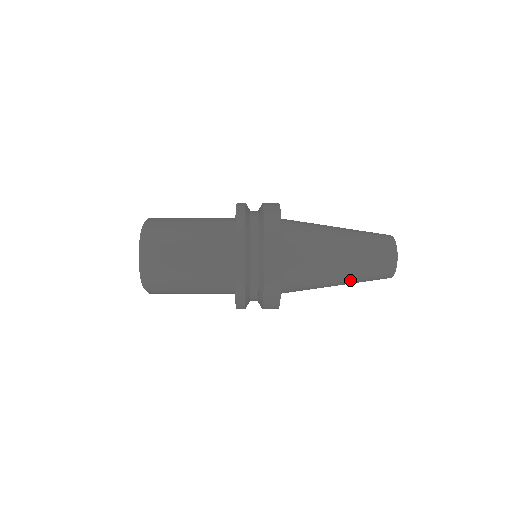
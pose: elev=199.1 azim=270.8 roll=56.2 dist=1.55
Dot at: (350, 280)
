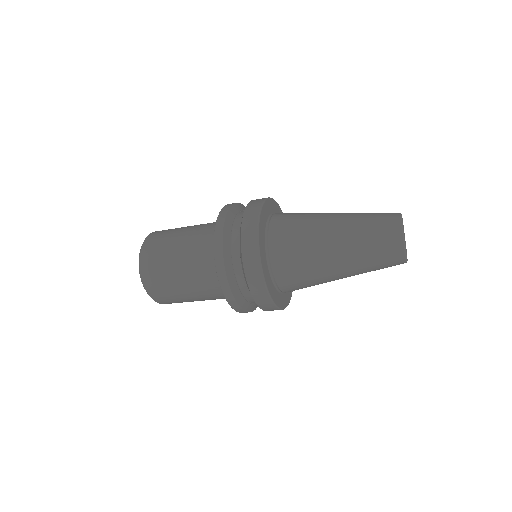
Dot at: occluded
